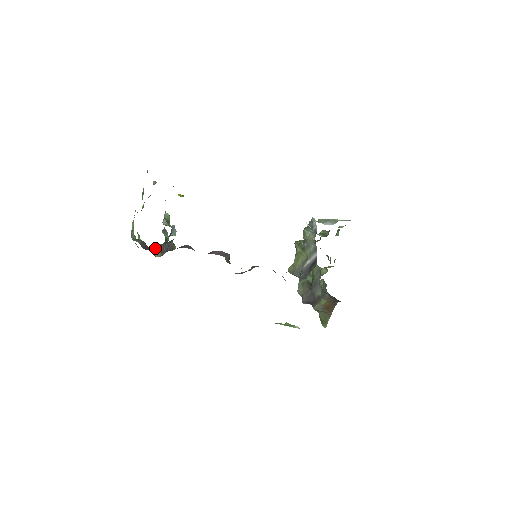
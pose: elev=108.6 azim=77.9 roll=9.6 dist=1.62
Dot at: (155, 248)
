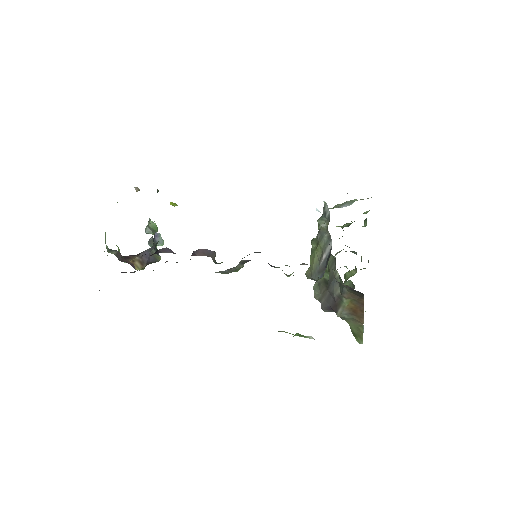
Dot at: (131, 258)
